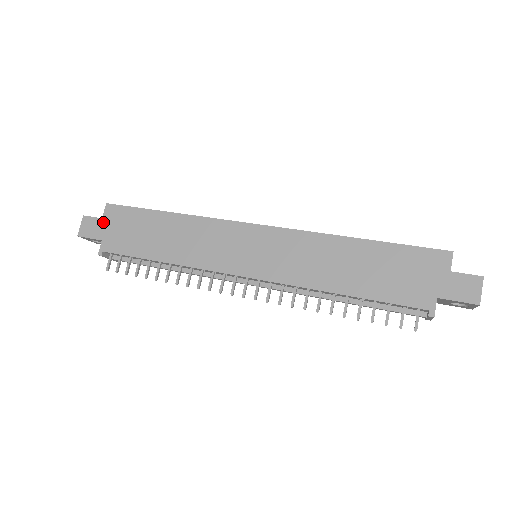
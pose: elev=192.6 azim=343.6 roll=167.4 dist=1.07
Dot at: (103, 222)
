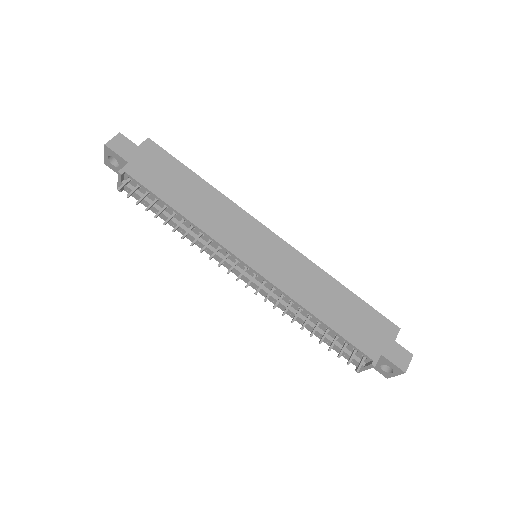
Dot at: (137, 149)
